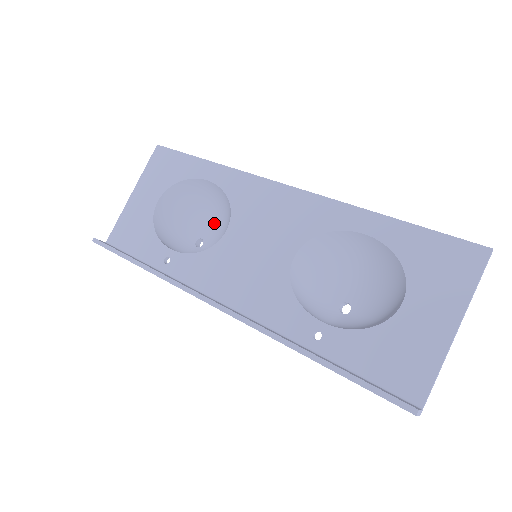
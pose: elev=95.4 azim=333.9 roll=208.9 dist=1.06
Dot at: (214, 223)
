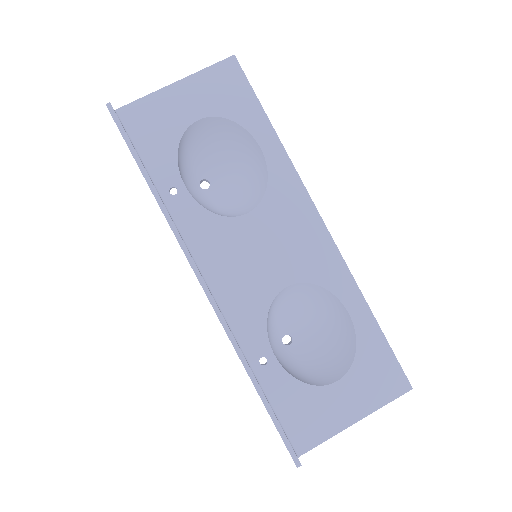
Dot at: (232, 180)
